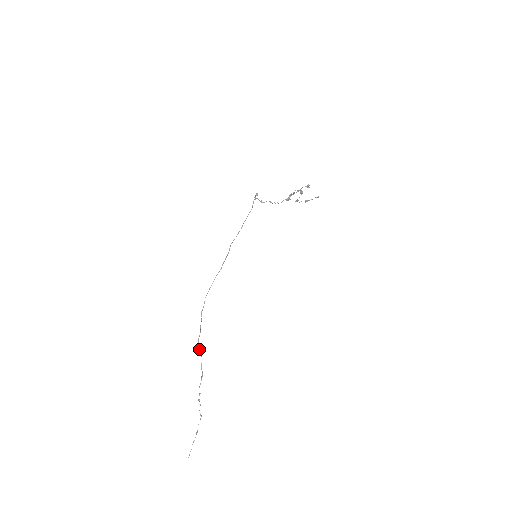
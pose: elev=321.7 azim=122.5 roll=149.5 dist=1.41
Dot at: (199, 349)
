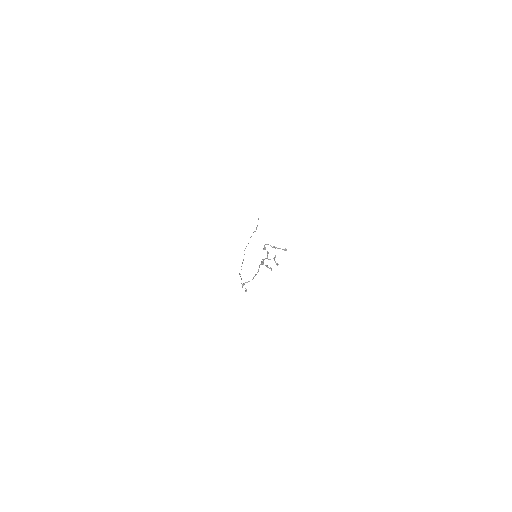
Dot at: occluded
